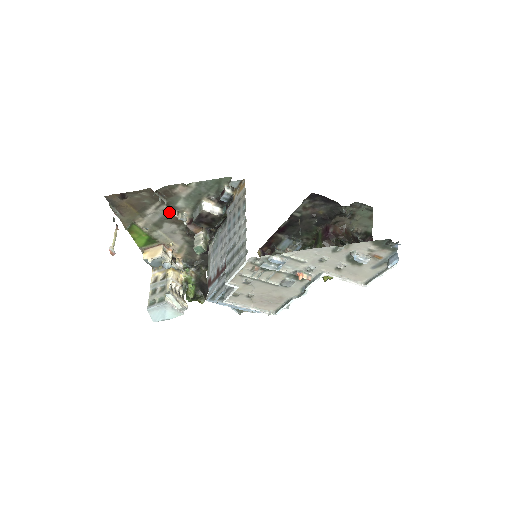
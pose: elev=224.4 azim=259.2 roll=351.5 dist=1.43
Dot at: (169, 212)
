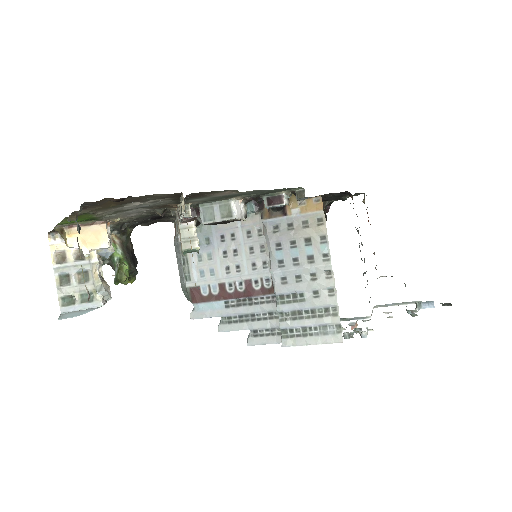
Dot at: (166, 203)
